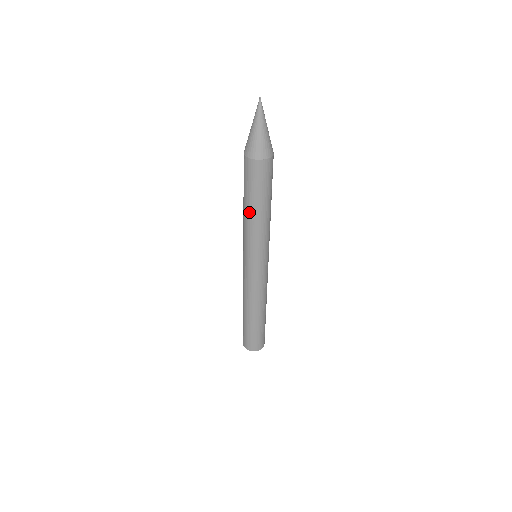
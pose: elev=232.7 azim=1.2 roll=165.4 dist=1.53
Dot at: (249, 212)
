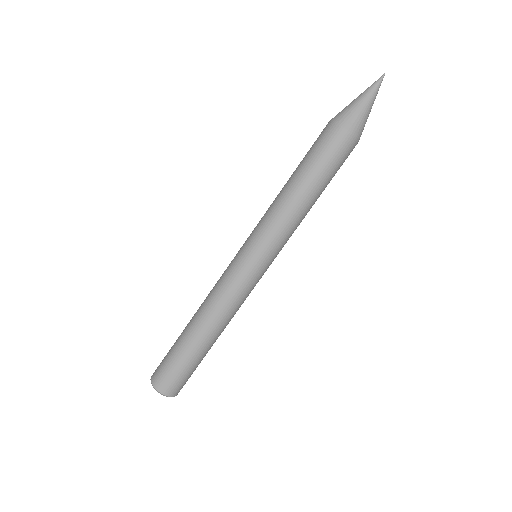
Dot at: (291, 185)
